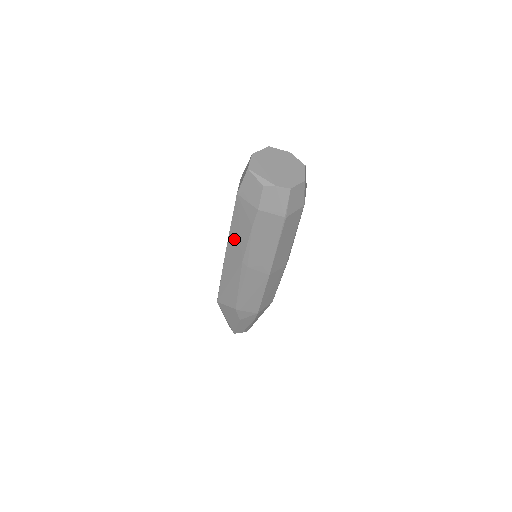
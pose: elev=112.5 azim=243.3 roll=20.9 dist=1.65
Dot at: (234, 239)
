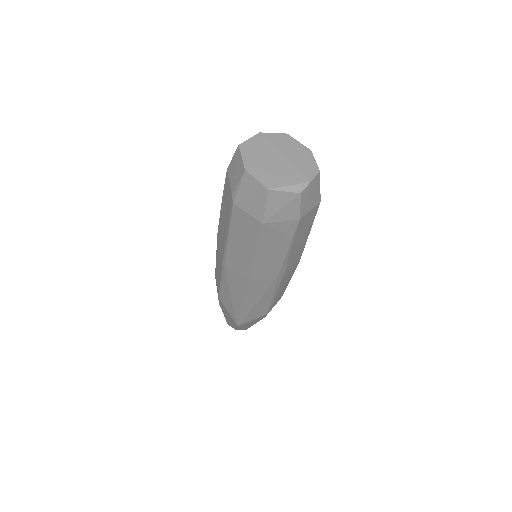
Dot at: (263, 265)
